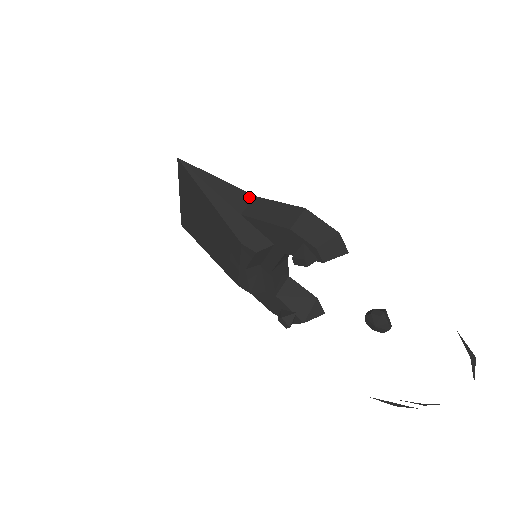
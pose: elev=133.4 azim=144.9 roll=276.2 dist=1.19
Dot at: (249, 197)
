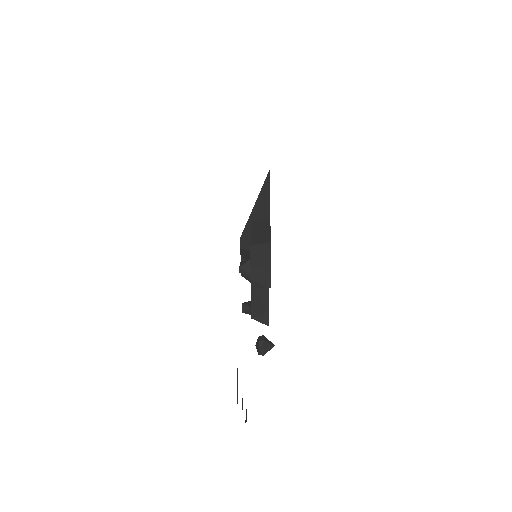
Dot at: (267, 216)
